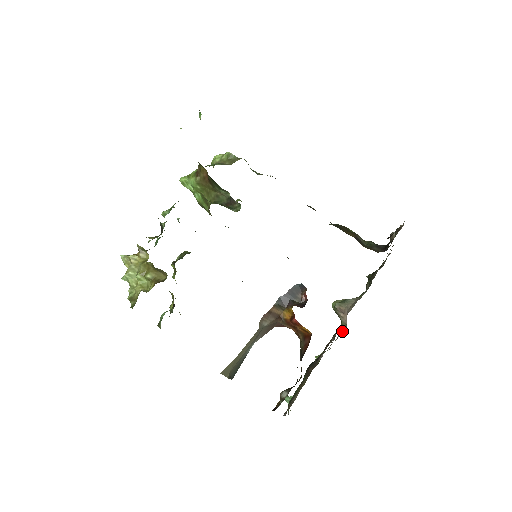
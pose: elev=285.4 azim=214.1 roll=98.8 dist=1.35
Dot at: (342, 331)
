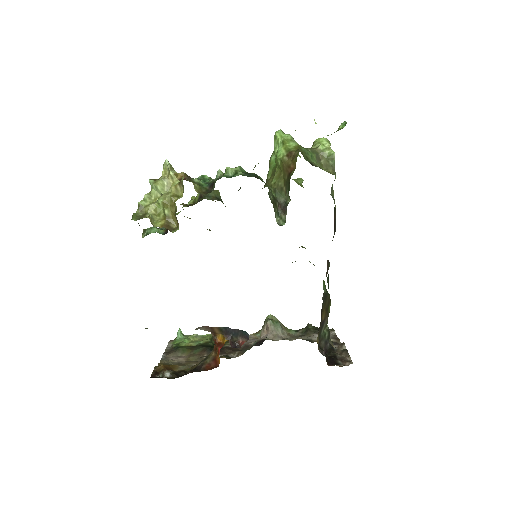
Dot at: (253, 338)
